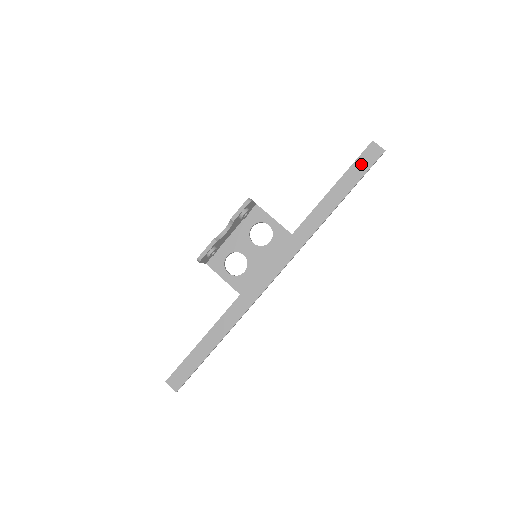
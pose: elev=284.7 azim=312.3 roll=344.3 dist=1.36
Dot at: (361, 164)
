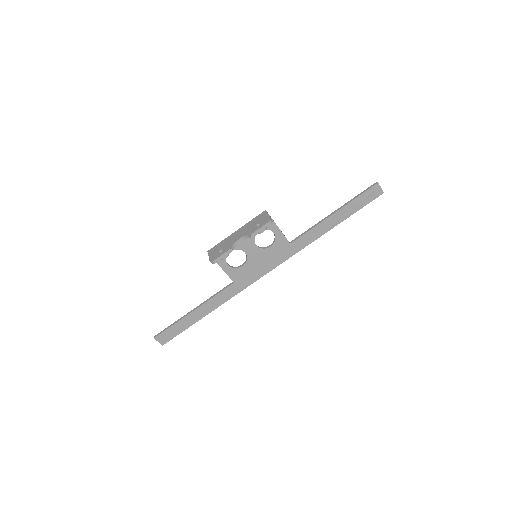
Dot at: (362, 199)
